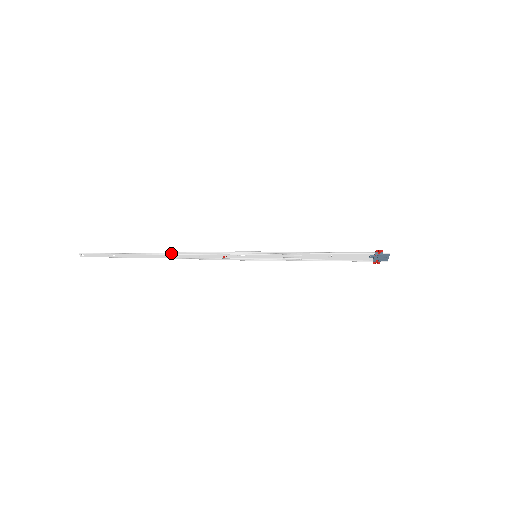
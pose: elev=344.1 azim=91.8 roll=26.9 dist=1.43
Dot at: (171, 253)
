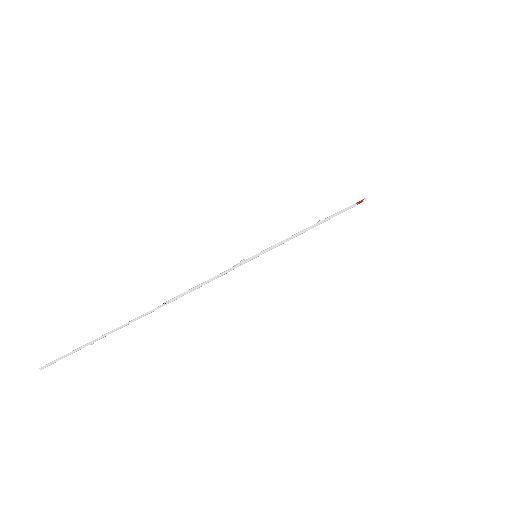
Dot at: (168, 303)
